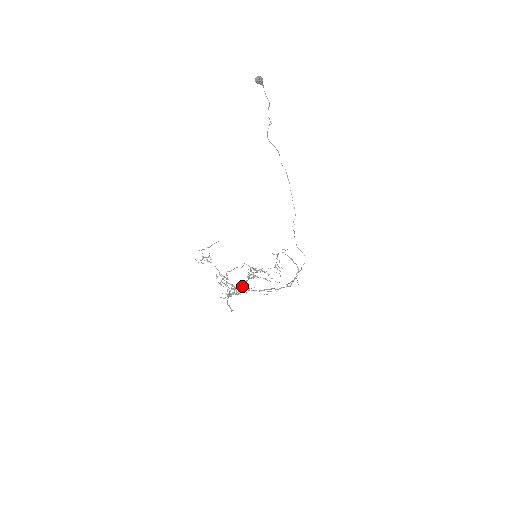
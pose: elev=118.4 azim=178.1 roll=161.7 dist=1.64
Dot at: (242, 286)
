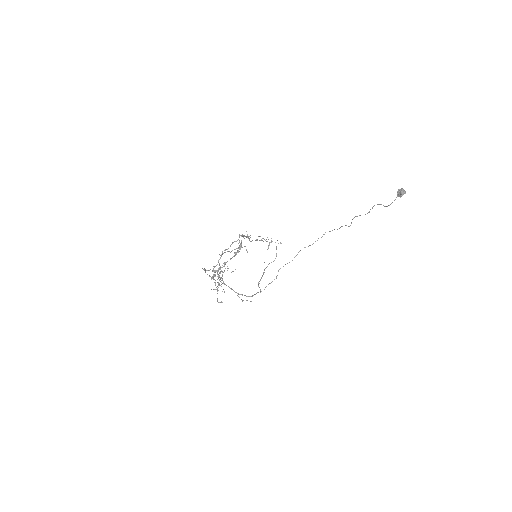
Dot at: occluded
